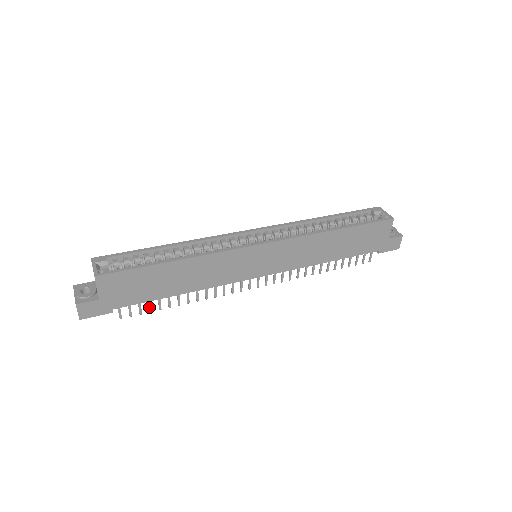
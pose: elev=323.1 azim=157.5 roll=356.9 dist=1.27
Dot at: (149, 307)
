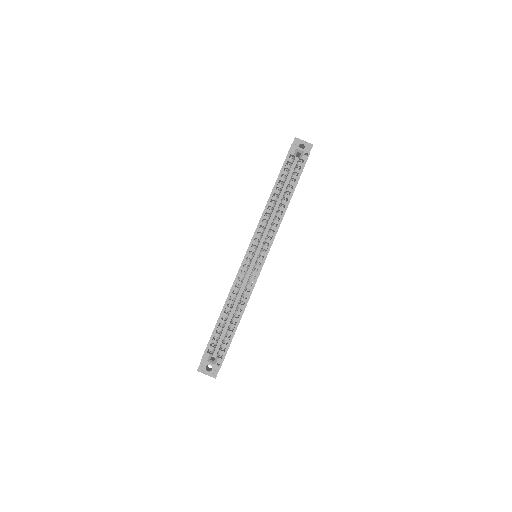
Dot at: occluded
